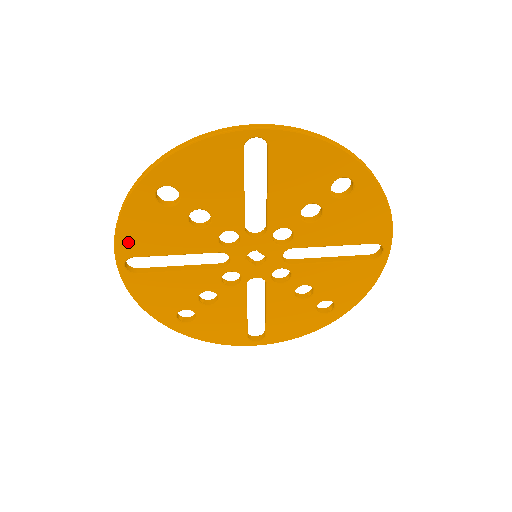
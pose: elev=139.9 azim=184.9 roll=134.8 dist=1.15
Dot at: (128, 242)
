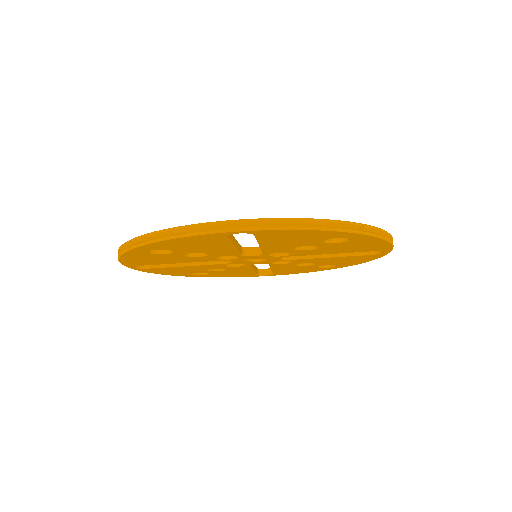
Dot at: (133, 263)
